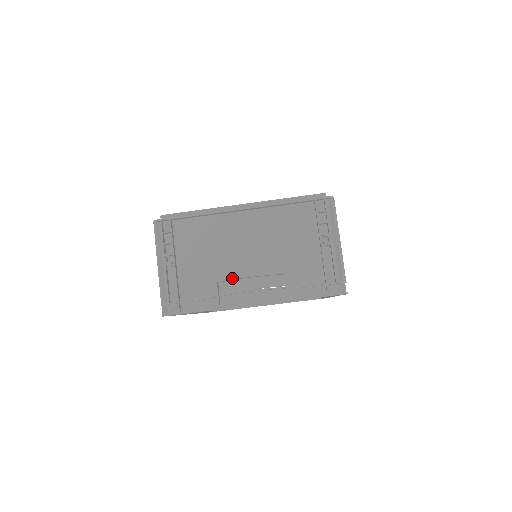
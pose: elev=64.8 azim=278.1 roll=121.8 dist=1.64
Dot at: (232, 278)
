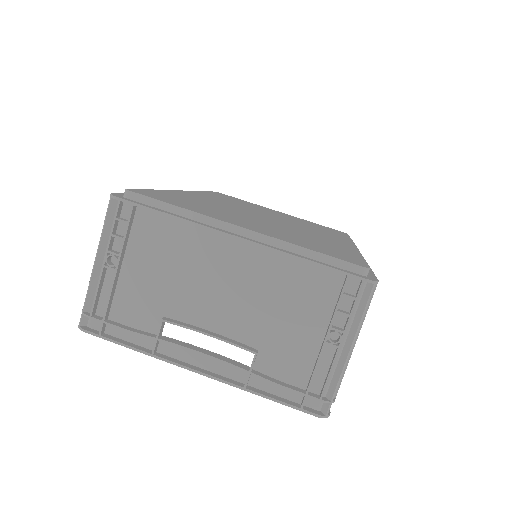
Dot at: (185, 326)
